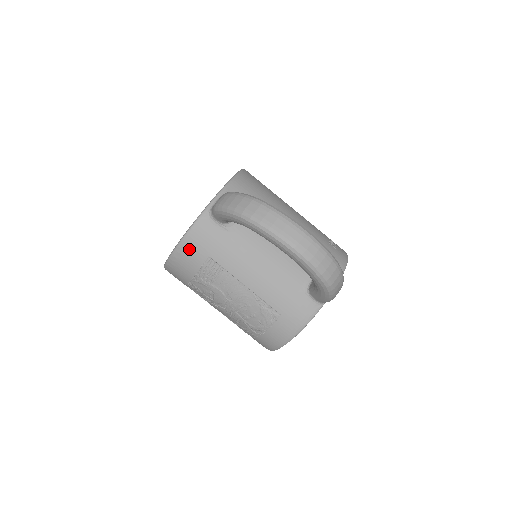
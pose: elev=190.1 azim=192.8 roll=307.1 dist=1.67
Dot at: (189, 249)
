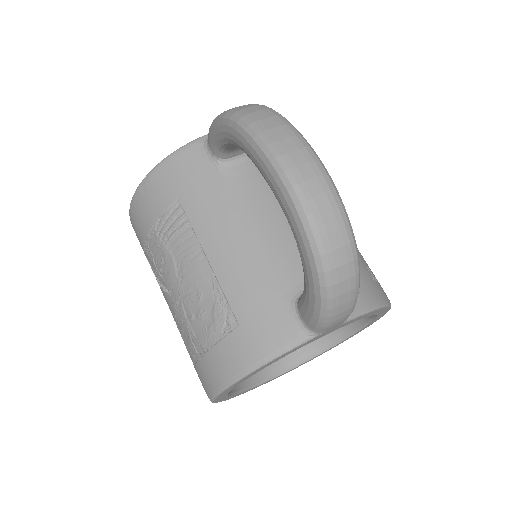
Dot at: (159, 181)
